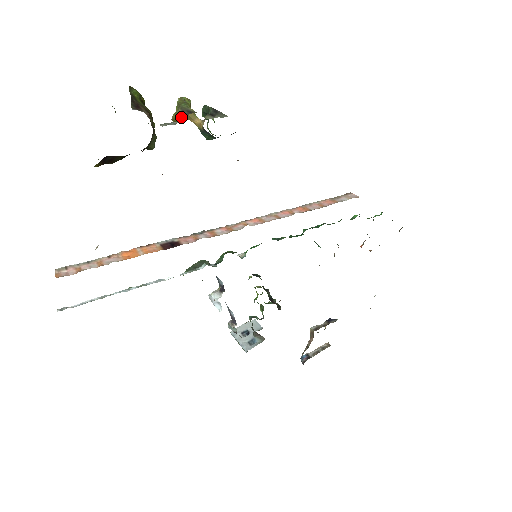
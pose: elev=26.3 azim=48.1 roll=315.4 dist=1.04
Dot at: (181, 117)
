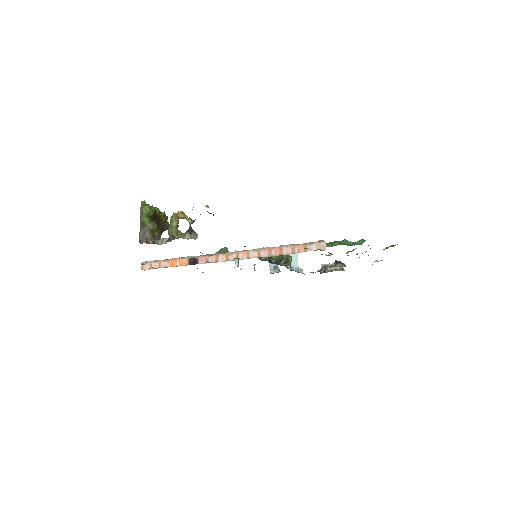
Dot at: (168, 240)
